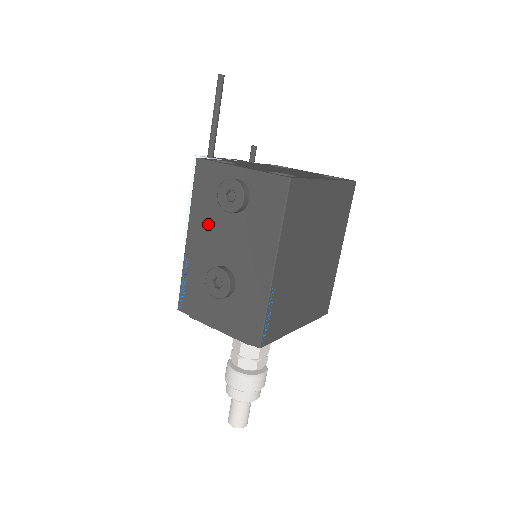
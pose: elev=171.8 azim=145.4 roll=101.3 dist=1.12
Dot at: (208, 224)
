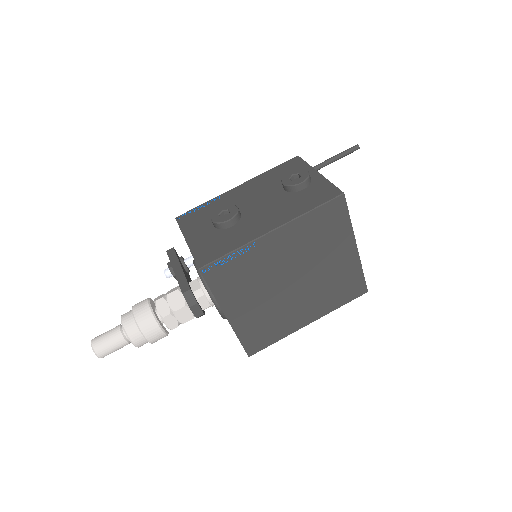
Dot at: (260, 187)
